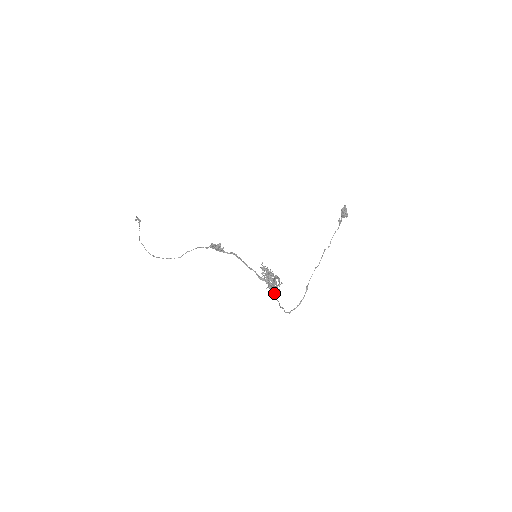
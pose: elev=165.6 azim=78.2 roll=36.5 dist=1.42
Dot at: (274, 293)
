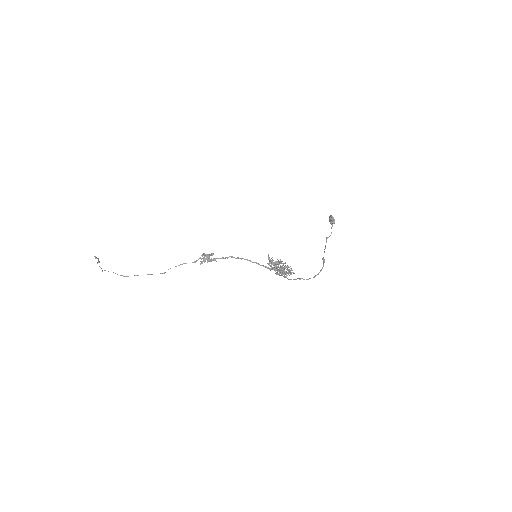
Dot at: (289, 272)
